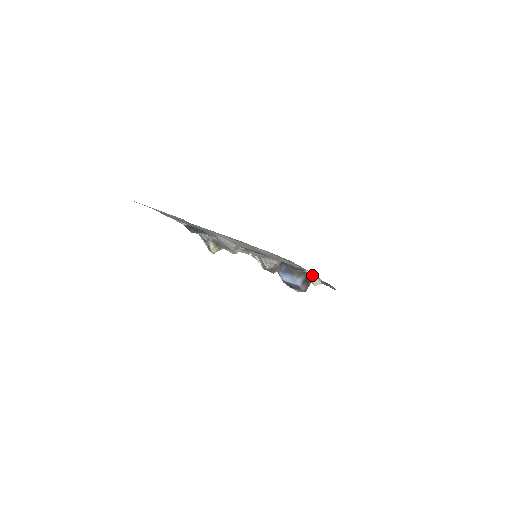
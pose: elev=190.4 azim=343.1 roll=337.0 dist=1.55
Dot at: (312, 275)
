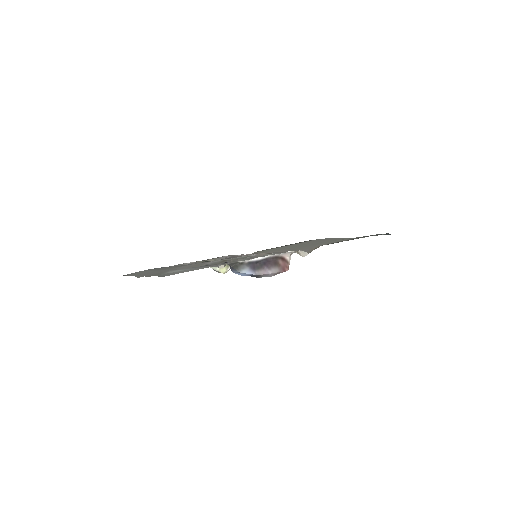
Dot at: (264, 258)
